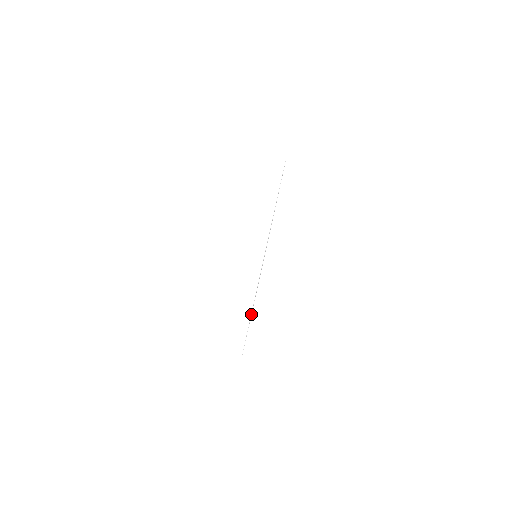
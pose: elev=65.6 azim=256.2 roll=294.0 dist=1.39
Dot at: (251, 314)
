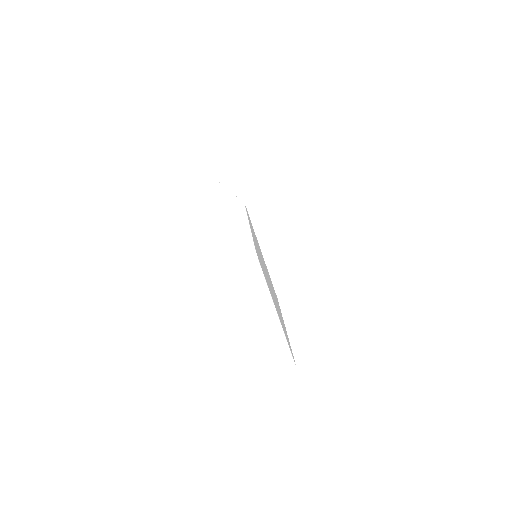
Dot at: occluded
